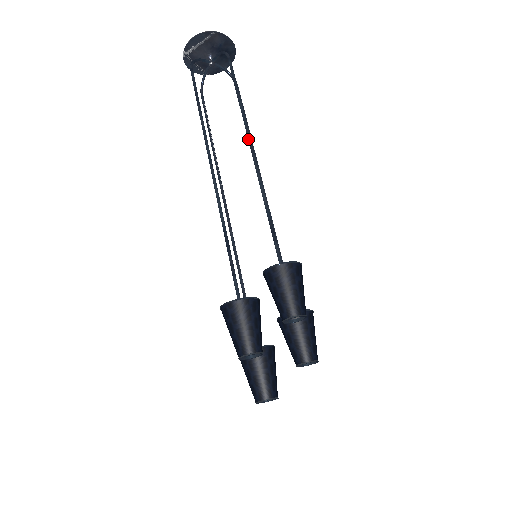
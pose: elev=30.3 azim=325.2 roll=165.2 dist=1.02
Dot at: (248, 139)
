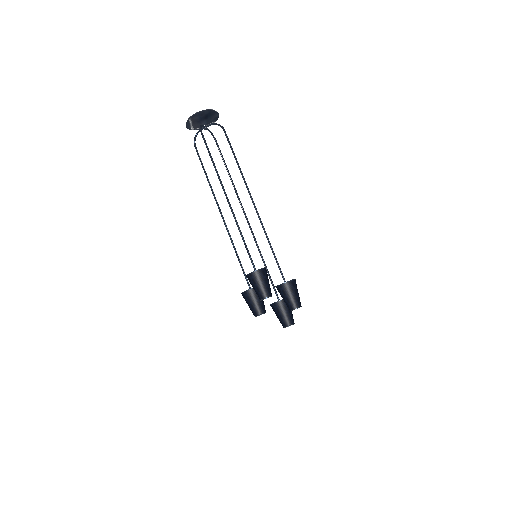
Dot at: (224, 193)
